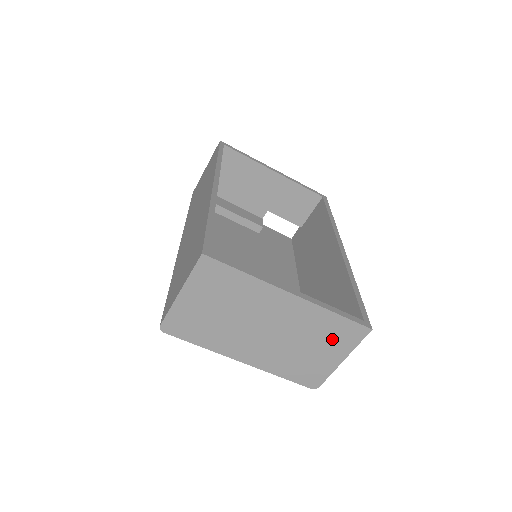
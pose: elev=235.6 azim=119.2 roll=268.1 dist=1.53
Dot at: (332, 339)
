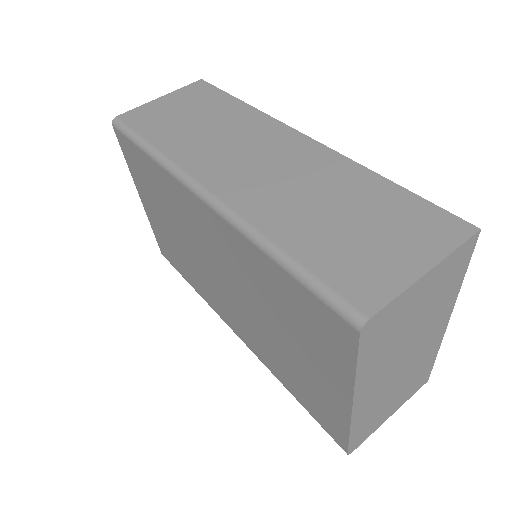
Dot at: (410, 386)
